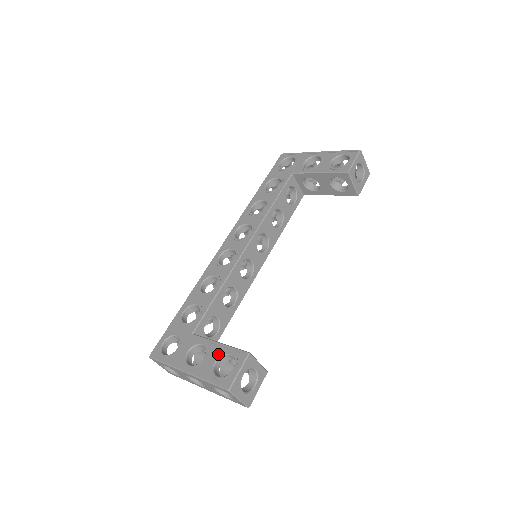
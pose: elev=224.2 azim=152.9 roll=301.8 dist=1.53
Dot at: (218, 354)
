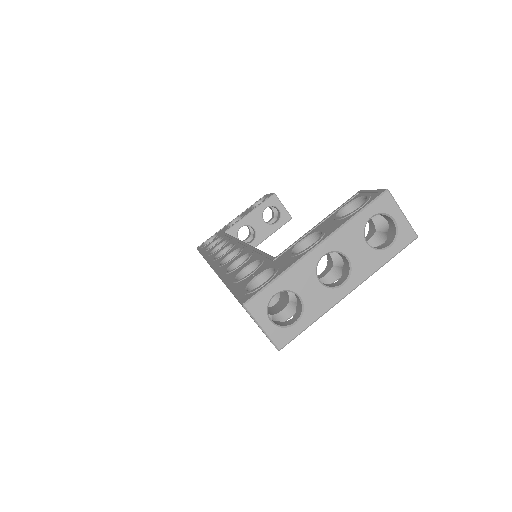
Dot at: (331, 218)
